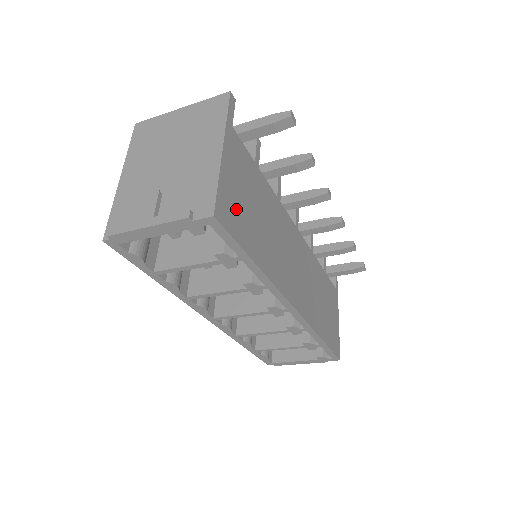
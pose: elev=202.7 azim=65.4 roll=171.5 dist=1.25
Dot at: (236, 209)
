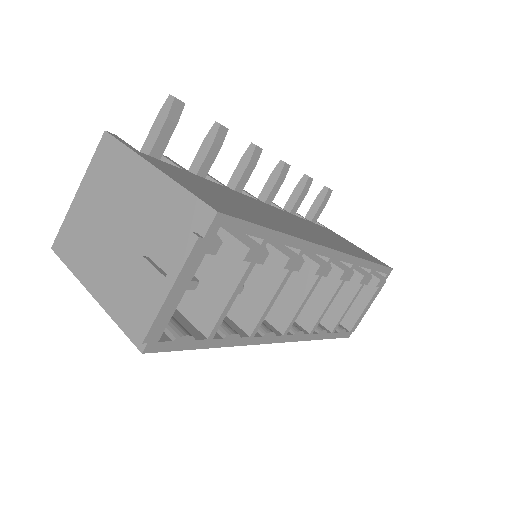
Dot at: (220, 203)
